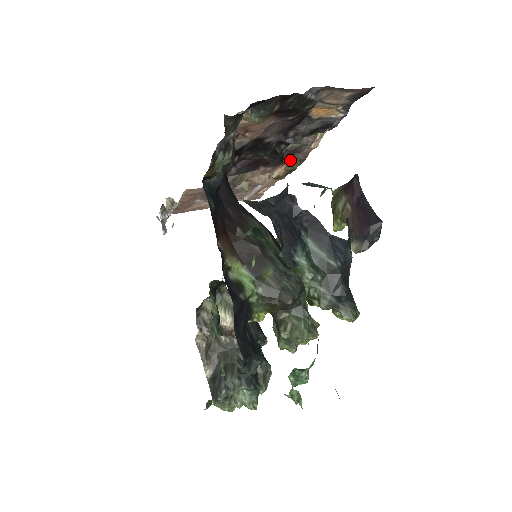
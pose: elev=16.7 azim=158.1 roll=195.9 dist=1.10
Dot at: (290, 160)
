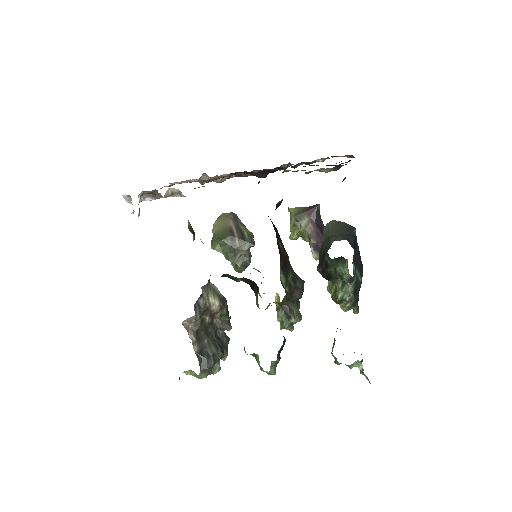
Dot at: (253, 171)
